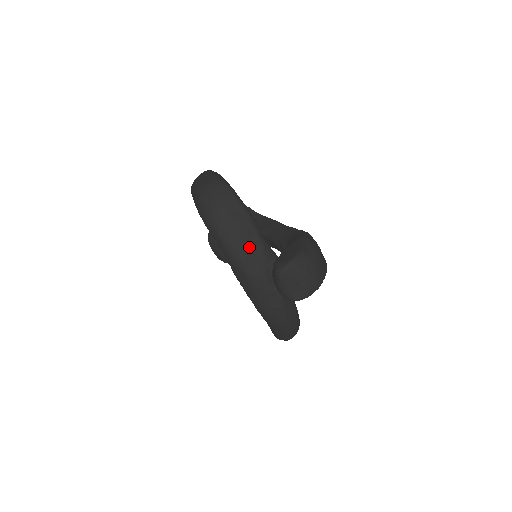
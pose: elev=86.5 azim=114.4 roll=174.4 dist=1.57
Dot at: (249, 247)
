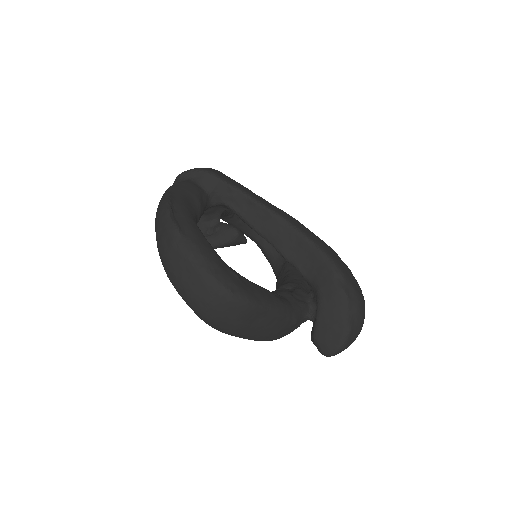
Dot at: (281, 331)
